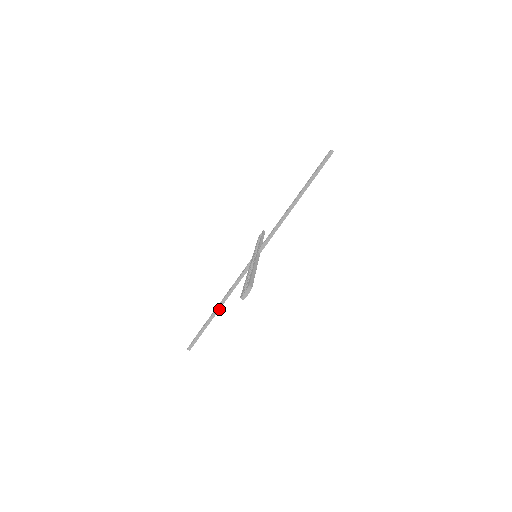
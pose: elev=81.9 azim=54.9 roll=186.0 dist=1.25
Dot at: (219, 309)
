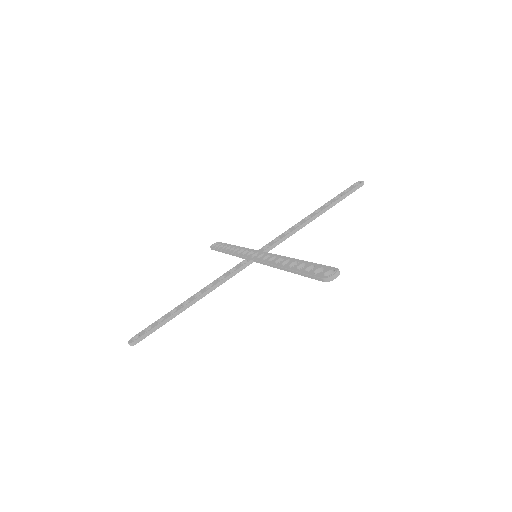
Dot at: (226, 253)
